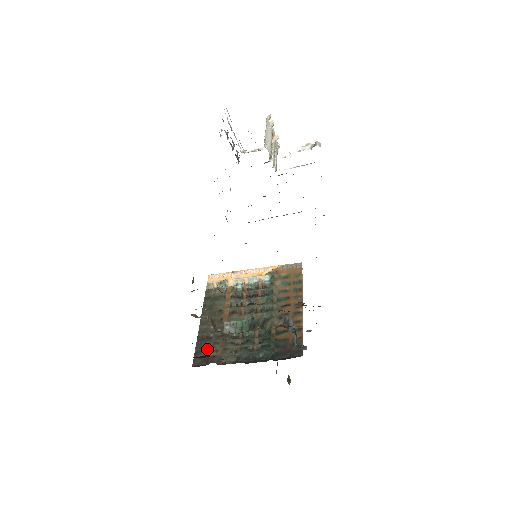
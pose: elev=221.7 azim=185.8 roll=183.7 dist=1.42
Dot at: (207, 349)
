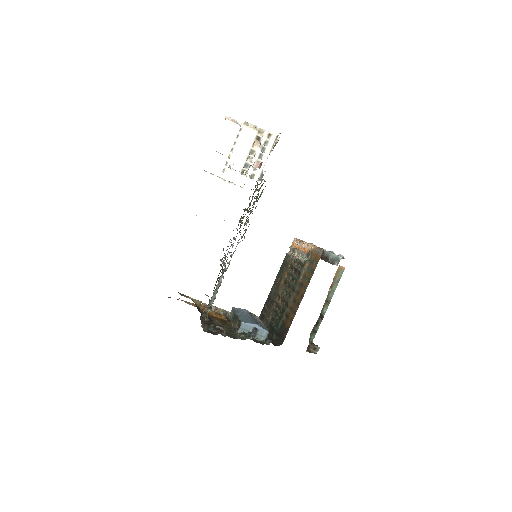
Dot at: (266, 308)
